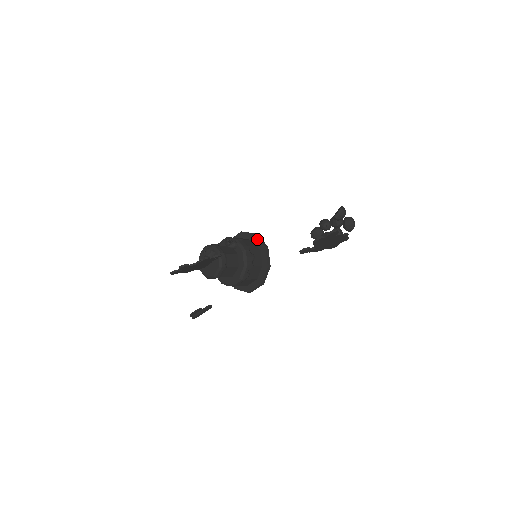
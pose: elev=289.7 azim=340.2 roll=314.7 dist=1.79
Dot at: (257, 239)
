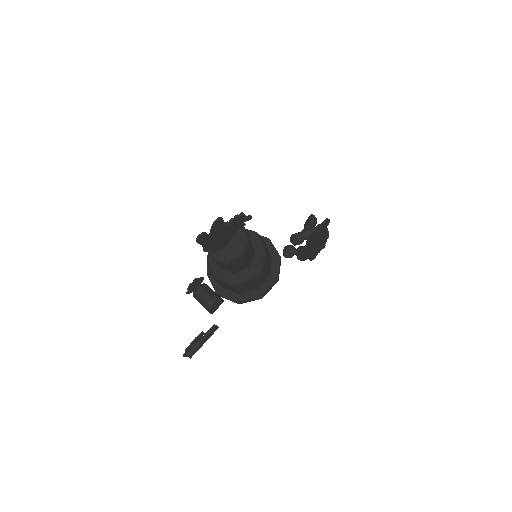
Dot at: occluded
